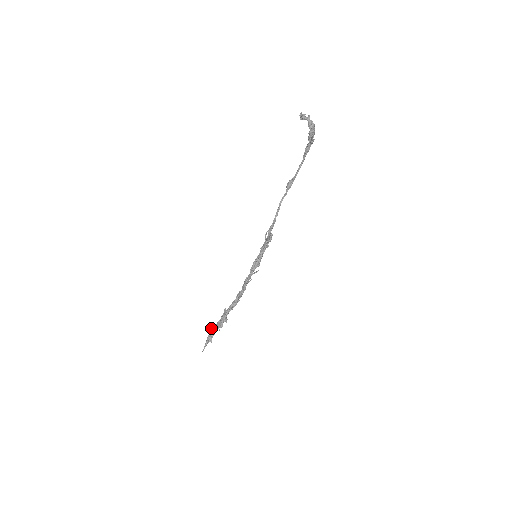
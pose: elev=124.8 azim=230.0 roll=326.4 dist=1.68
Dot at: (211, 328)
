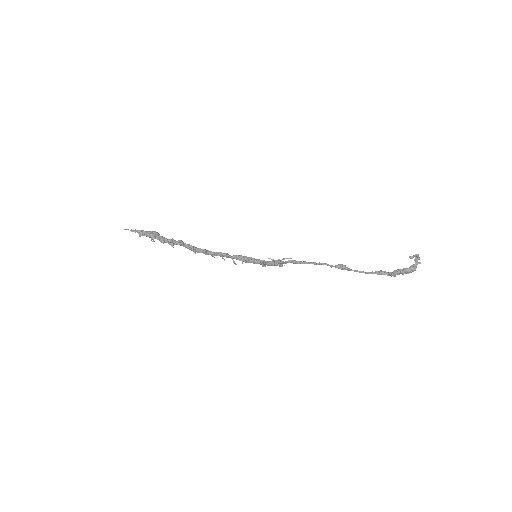
Dot at: (155, 231)
